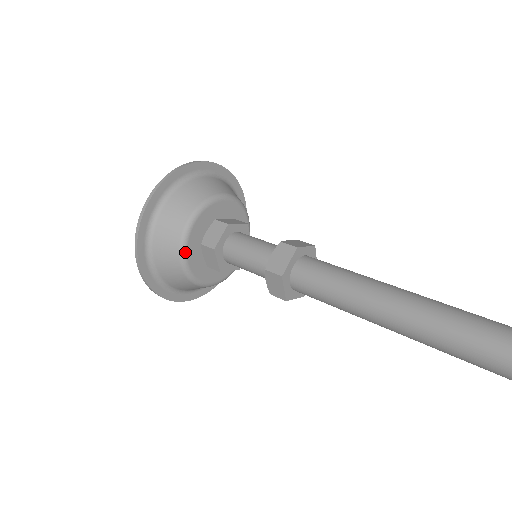
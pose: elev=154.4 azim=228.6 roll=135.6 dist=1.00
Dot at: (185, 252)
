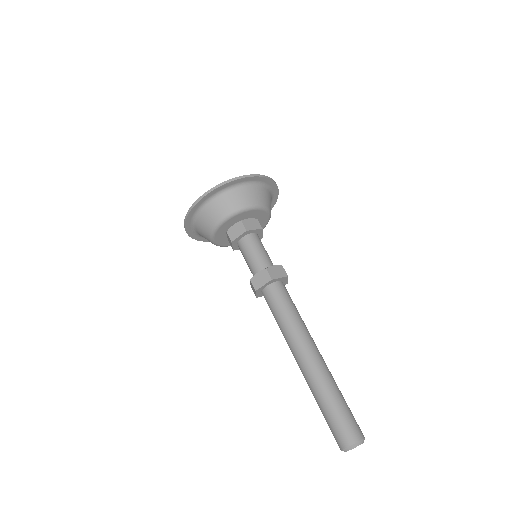
Dot at: (222, 246)
